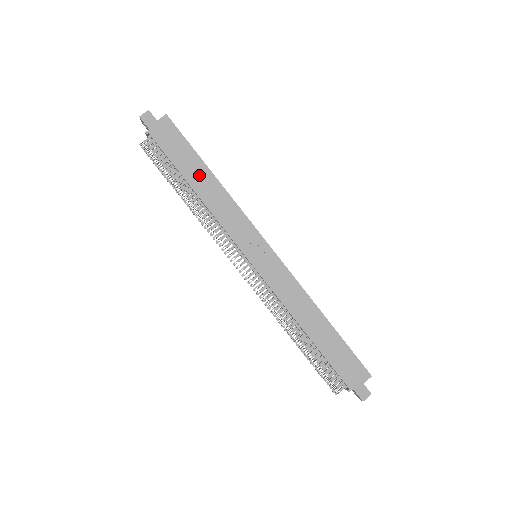
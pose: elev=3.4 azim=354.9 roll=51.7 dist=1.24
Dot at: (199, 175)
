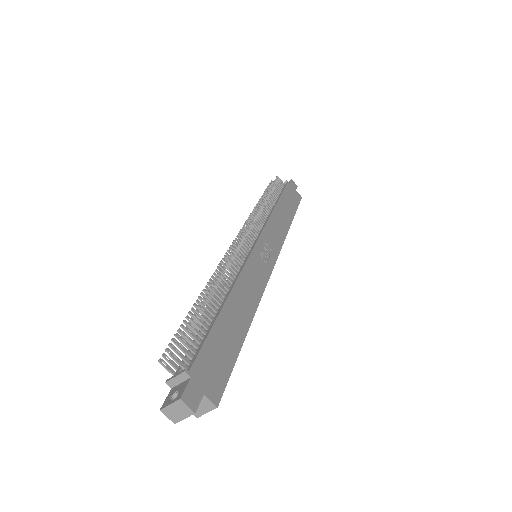
Dot at: (286, 211)
